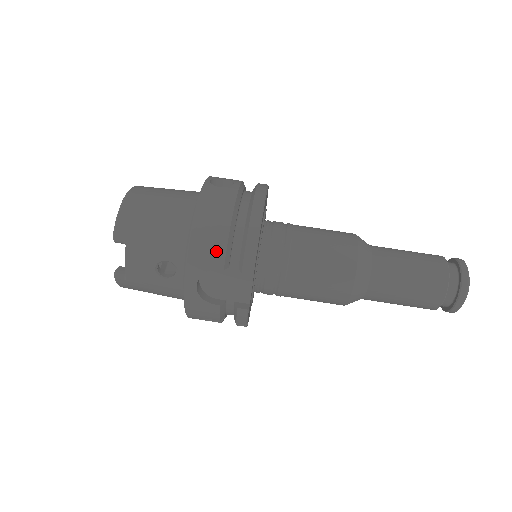
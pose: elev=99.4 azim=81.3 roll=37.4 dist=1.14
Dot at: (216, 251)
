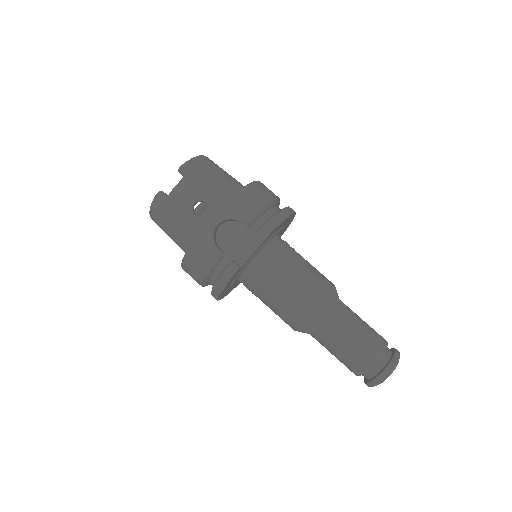
Dot at: (248, 211)
